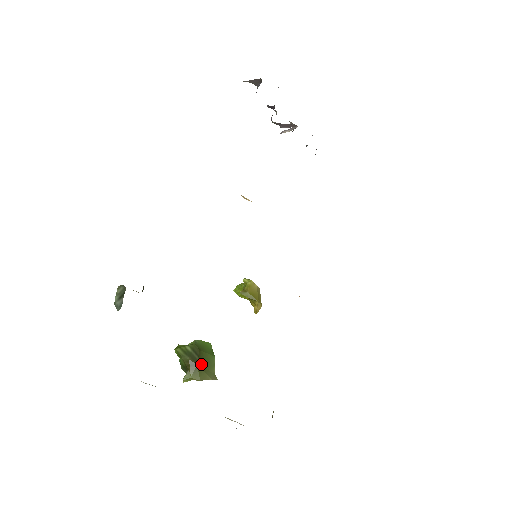
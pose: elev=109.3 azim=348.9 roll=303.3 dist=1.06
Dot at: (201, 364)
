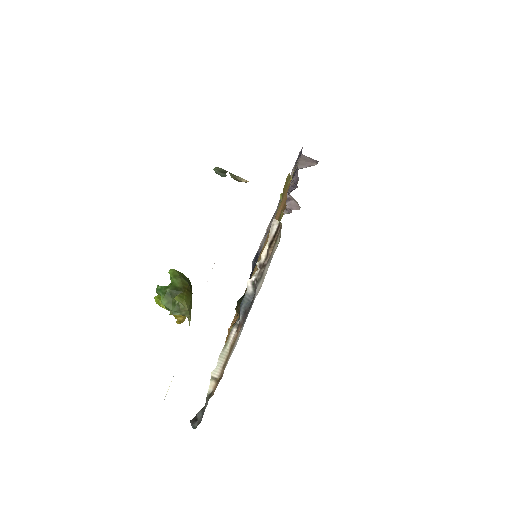
Dot at: occluded
